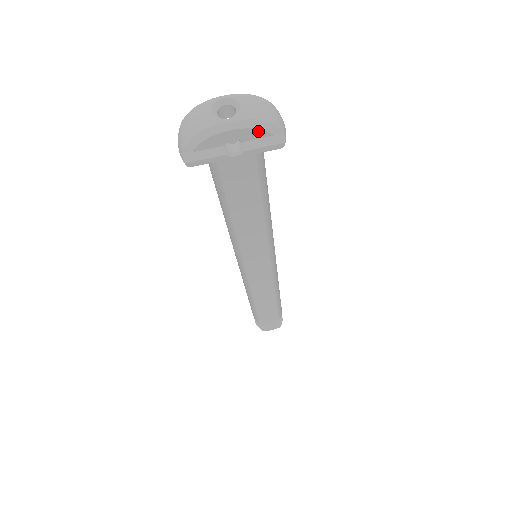
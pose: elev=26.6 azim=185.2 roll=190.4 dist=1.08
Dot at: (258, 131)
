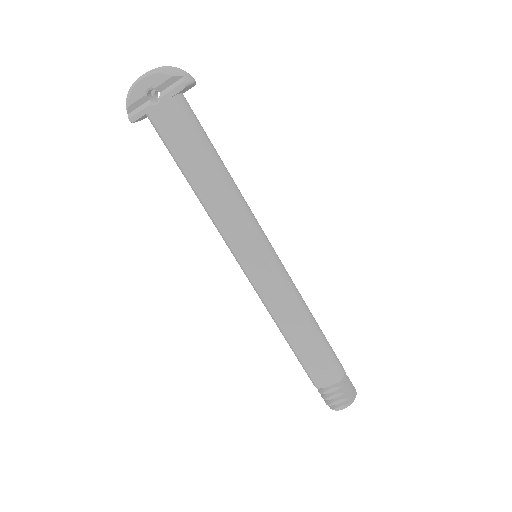
Dot at: (160, 75)
